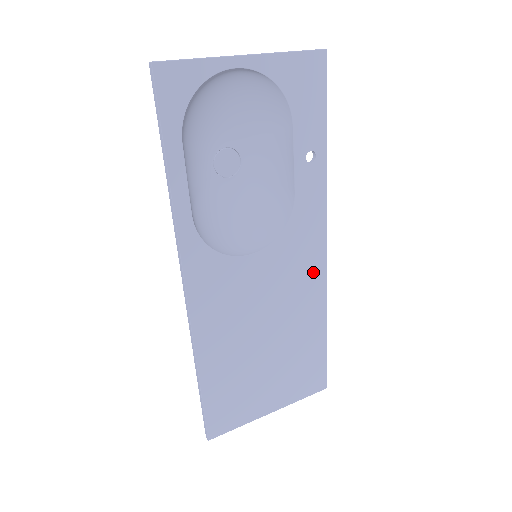
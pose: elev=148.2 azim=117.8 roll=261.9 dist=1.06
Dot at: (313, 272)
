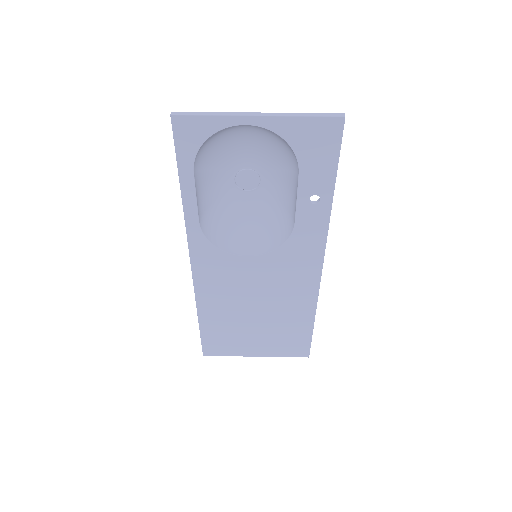
Dot at: (306, 280)
